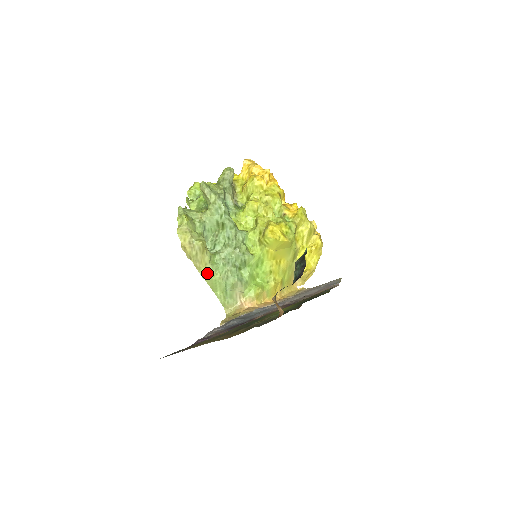
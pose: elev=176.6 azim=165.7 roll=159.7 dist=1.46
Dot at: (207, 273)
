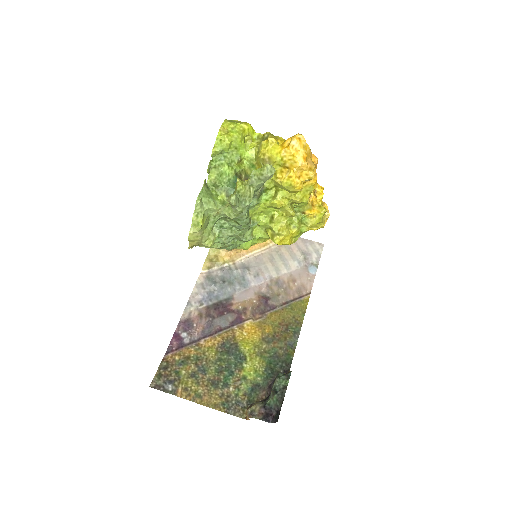
Dot at: occluded
